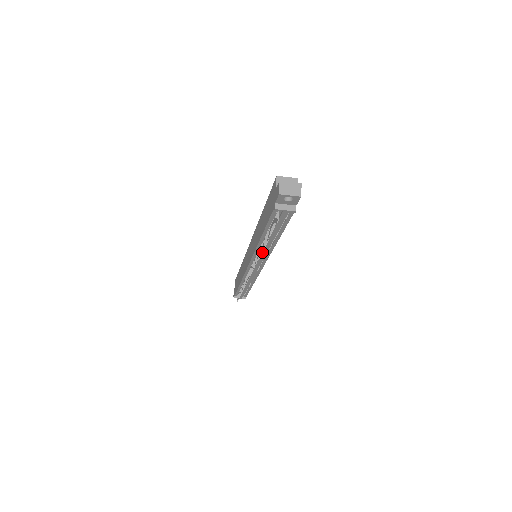
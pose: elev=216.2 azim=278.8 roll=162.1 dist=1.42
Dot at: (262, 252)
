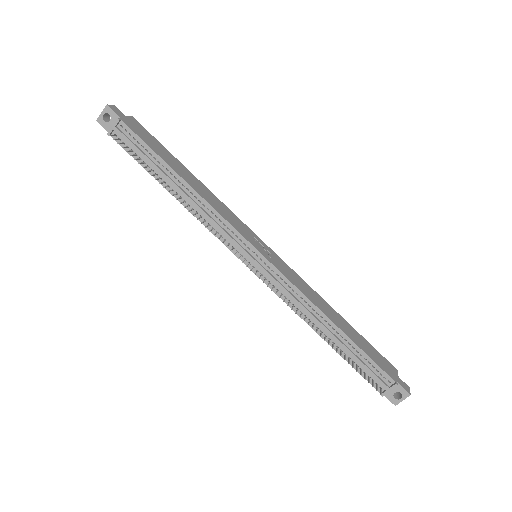
Dot at: (180, 203)
